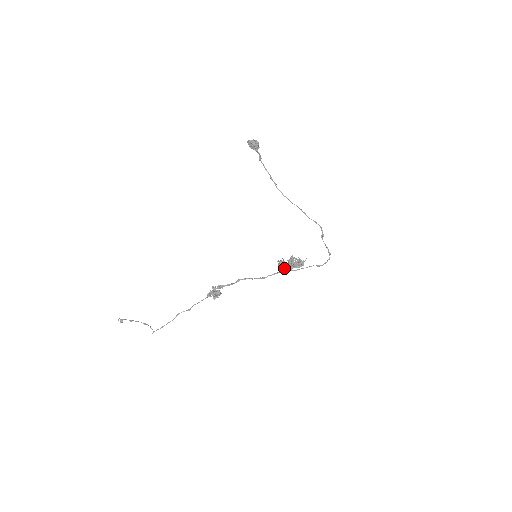
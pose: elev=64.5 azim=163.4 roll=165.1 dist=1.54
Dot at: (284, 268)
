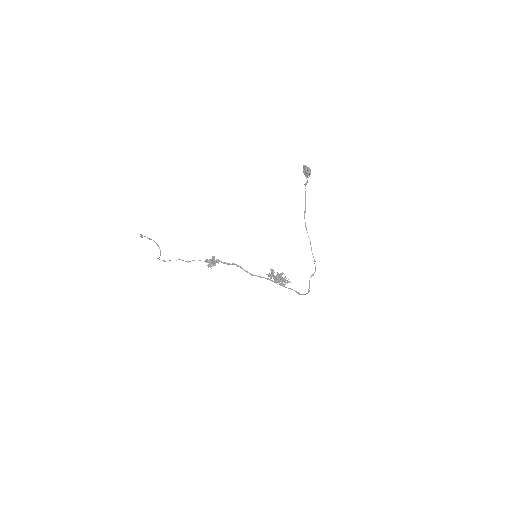
Dot at: (270, 278)
